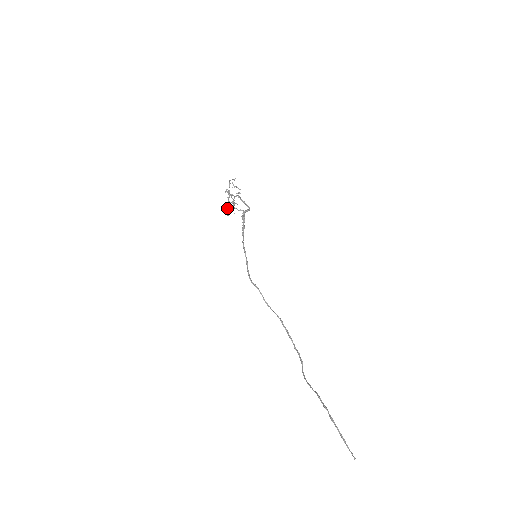
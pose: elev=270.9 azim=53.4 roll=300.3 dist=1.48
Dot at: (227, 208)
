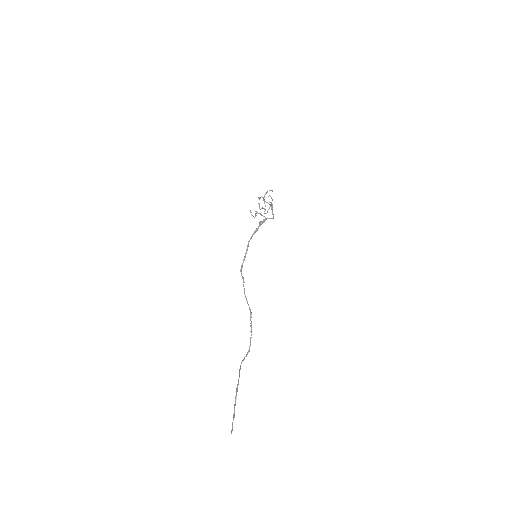
Dot at: (256, 211)
